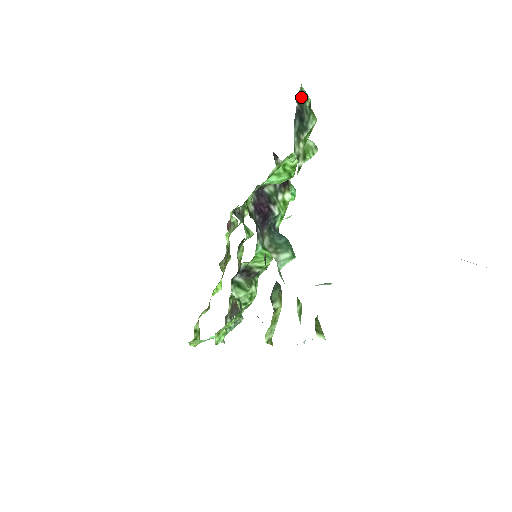
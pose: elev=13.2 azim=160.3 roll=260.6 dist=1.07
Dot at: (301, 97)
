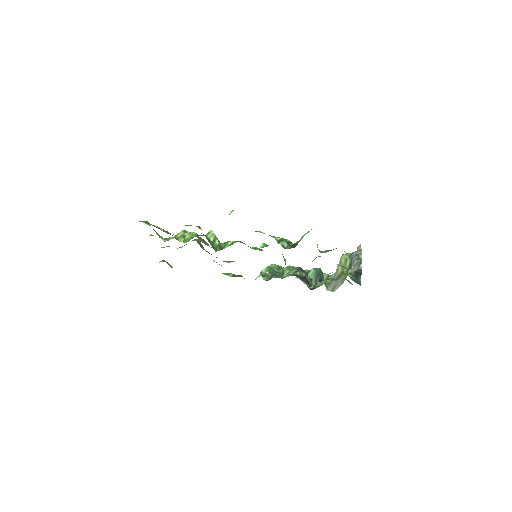
Dot at: occluded
